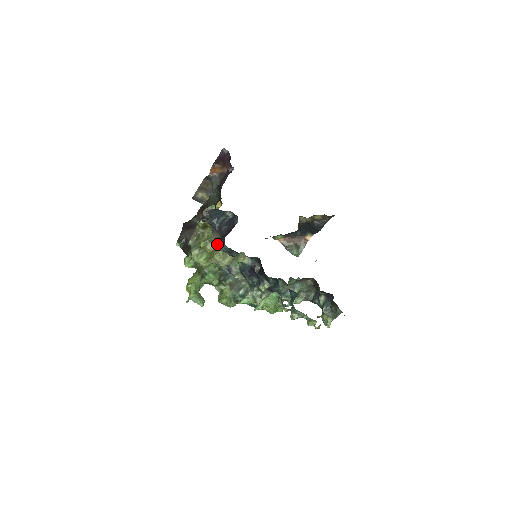
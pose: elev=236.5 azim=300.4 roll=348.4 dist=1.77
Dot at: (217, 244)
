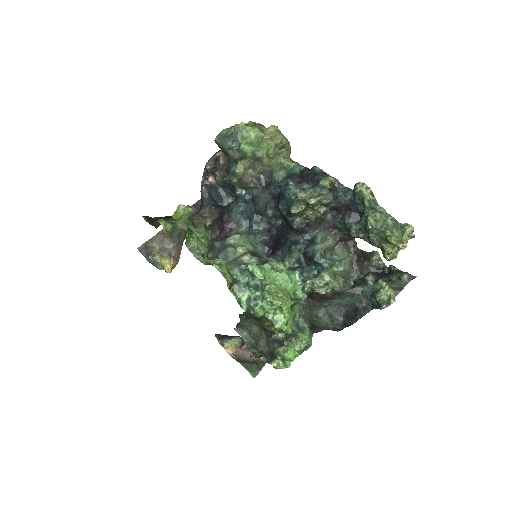
Dot at: occluded
